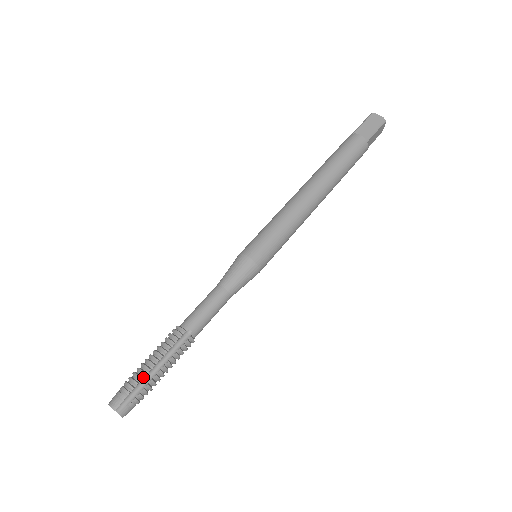
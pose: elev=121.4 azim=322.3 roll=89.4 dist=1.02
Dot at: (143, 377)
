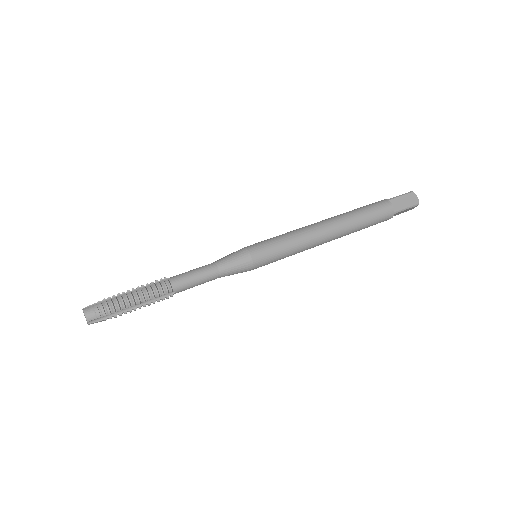
Dot at: (116, 296)
